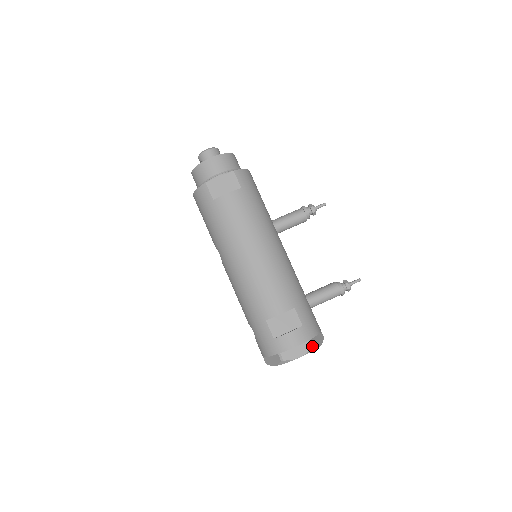
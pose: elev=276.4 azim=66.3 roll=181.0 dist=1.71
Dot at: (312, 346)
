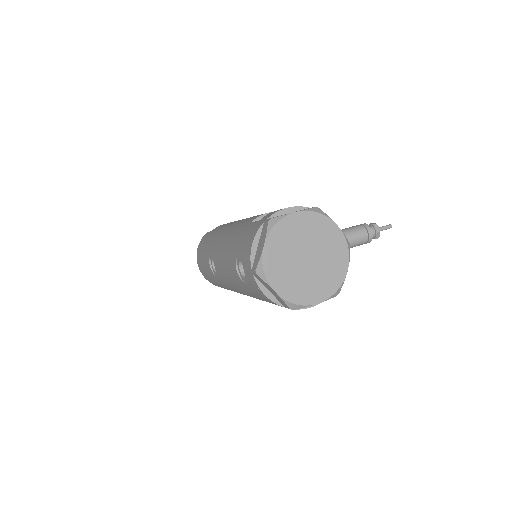
Dot at: (315, 207)
